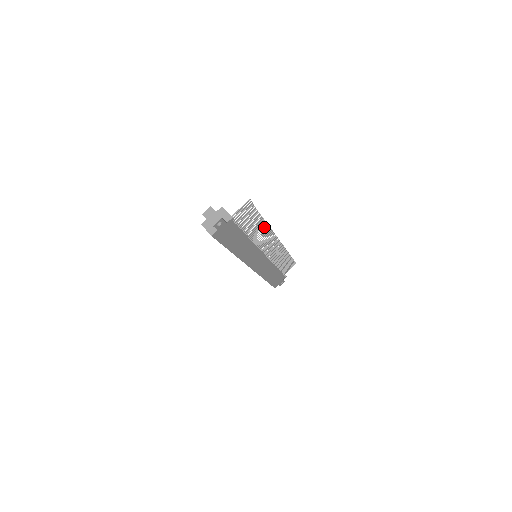
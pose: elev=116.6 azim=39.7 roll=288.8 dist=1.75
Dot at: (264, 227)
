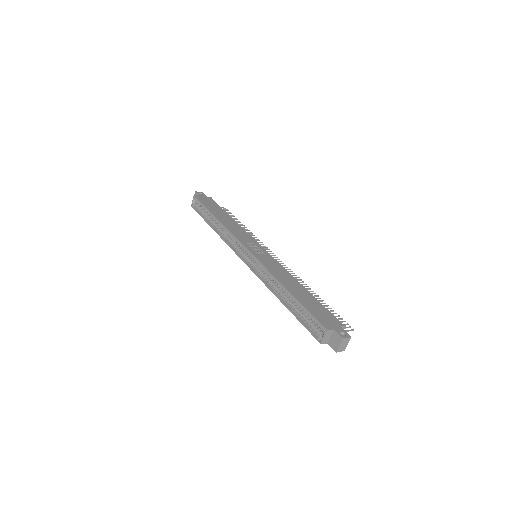
Dot at: occluded
